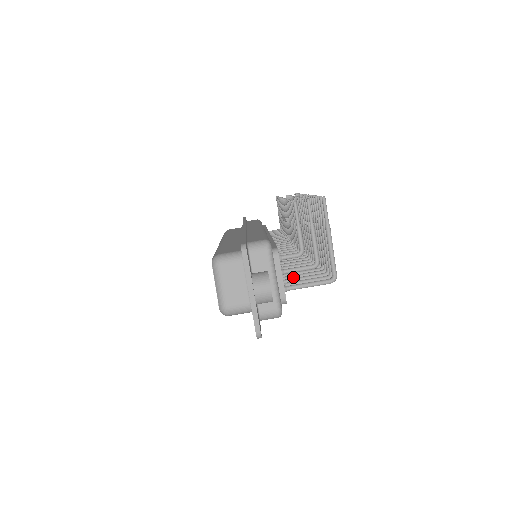
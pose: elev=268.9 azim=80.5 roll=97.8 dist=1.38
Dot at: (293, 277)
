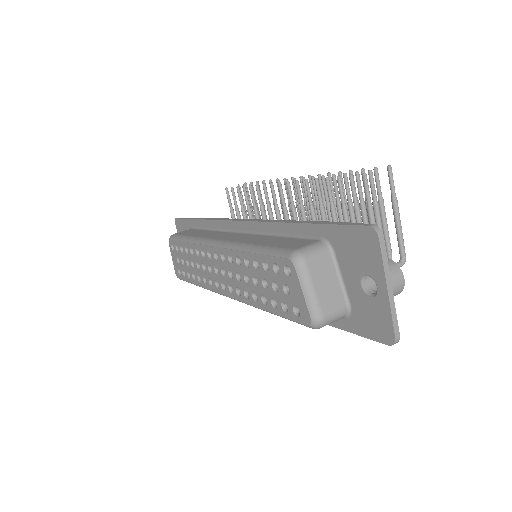
Dot at: occluded
